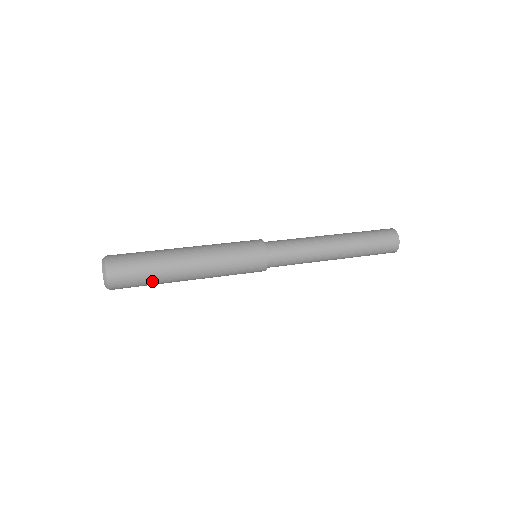
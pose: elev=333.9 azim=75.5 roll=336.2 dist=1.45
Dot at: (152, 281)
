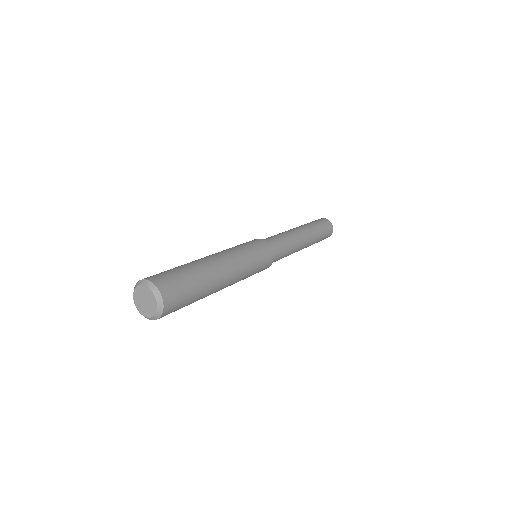
Dot at: (196, 279)
